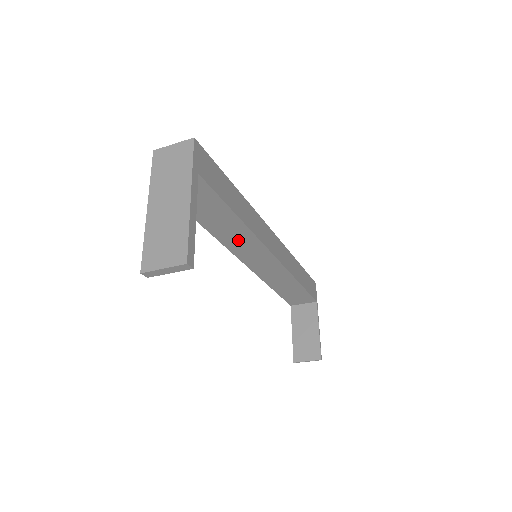
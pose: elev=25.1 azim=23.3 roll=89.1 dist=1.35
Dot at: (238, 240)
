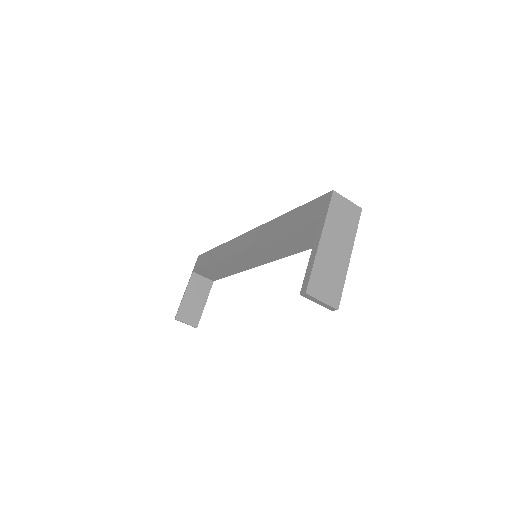
Dot at: (273, 249)
